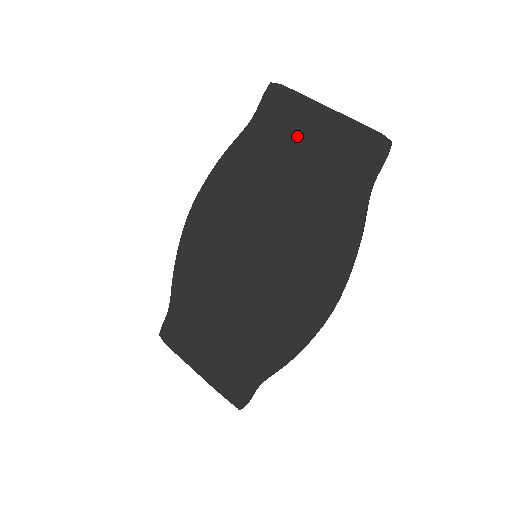
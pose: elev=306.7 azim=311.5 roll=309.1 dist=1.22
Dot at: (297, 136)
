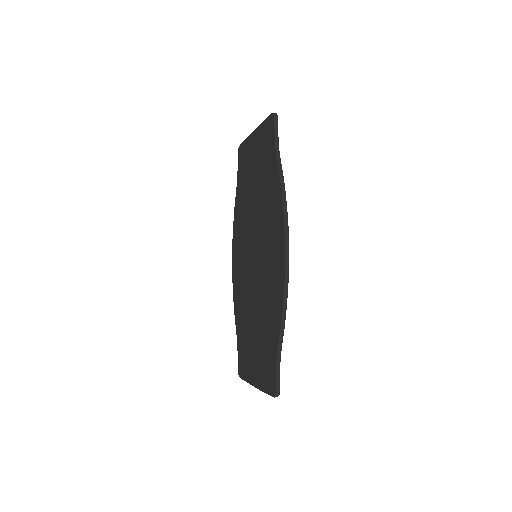
Dot at: (250, 161)
